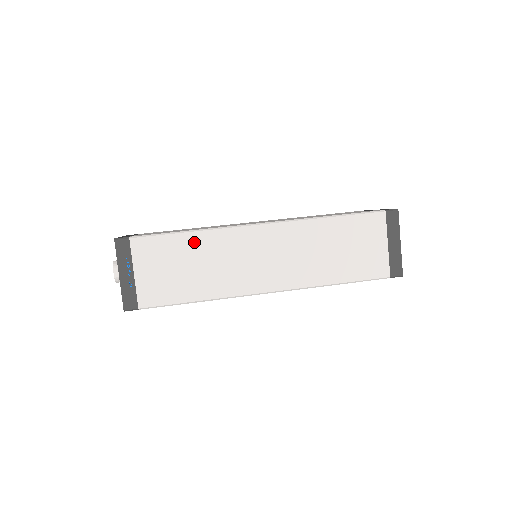
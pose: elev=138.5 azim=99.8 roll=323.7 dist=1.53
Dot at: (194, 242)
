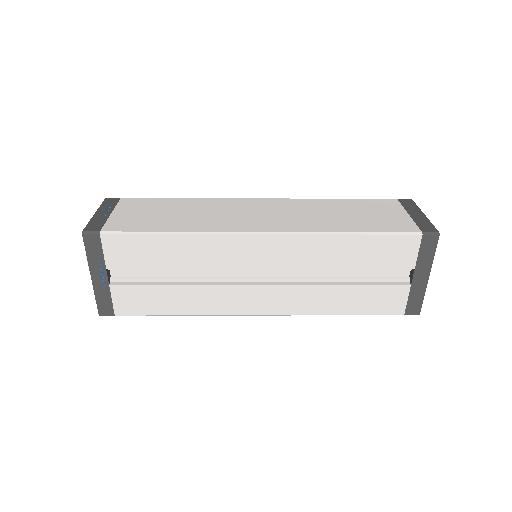
Dot at: (185, 202)
